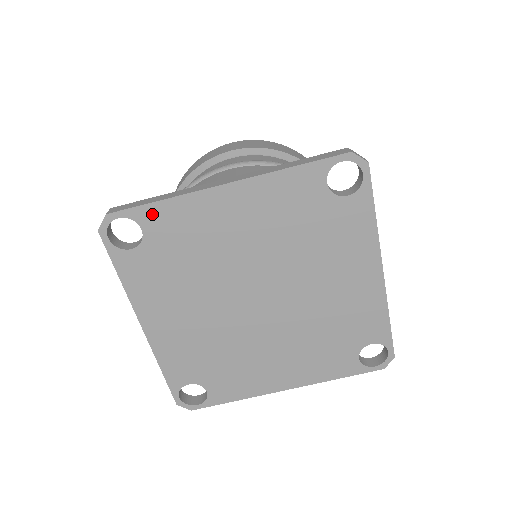
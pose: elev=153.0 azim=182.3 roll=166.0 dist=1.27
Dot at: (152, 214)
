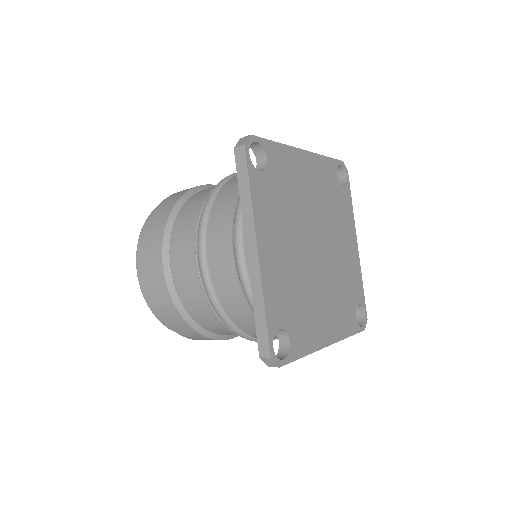
Dot at: (273, 149)
